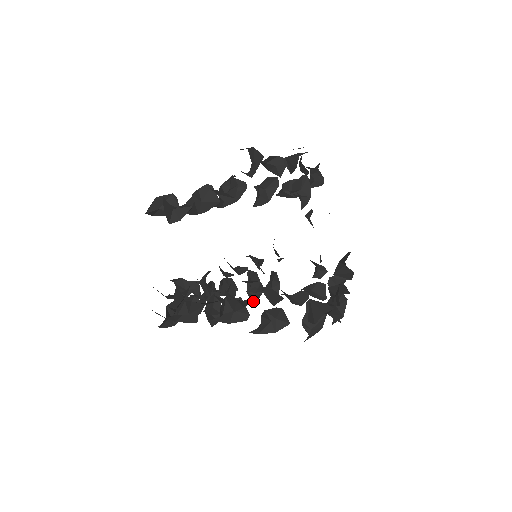
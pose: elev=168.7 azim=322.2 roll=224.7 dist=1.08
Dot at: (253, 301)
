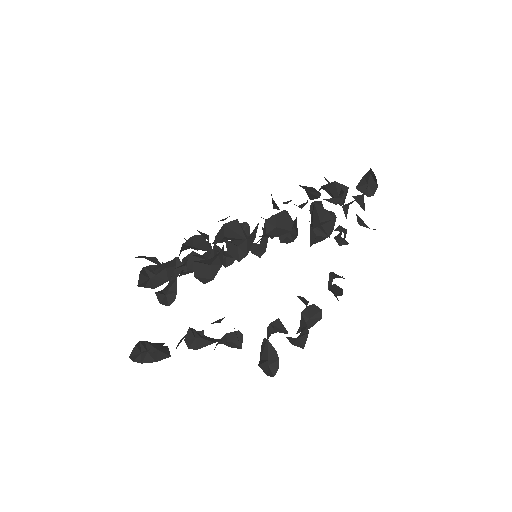
Dot at: occluded
